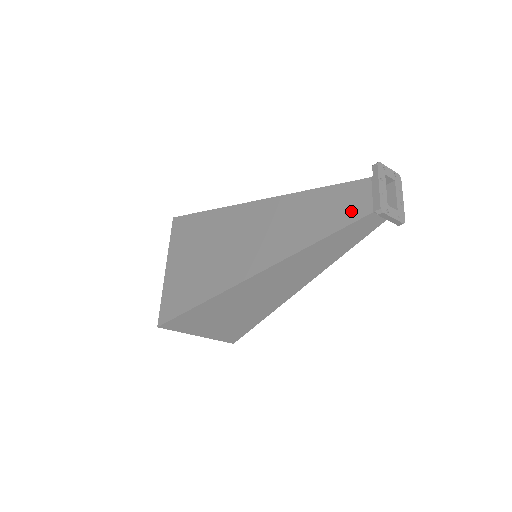
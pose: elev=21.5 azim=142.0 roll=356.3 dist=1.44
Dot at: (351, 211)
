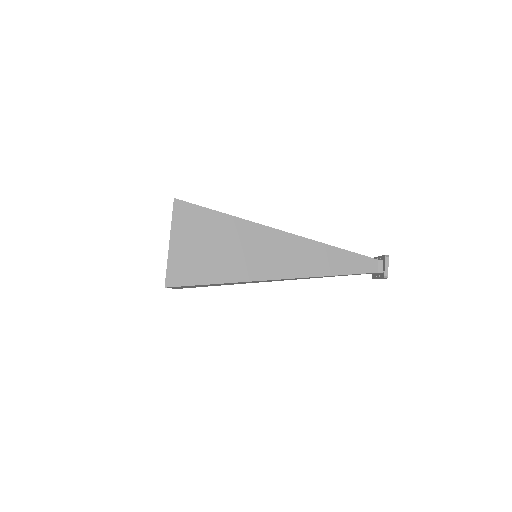
Dot at: occluded
